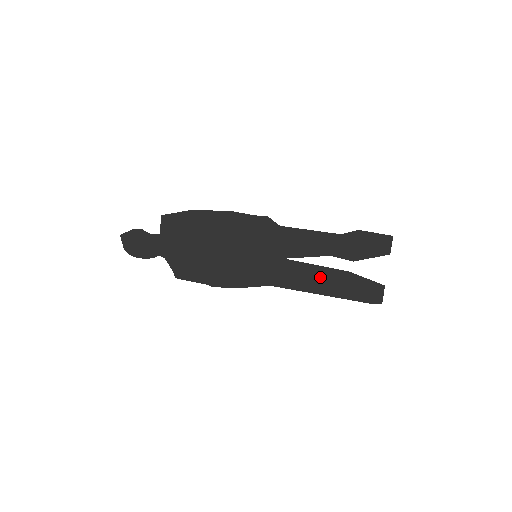
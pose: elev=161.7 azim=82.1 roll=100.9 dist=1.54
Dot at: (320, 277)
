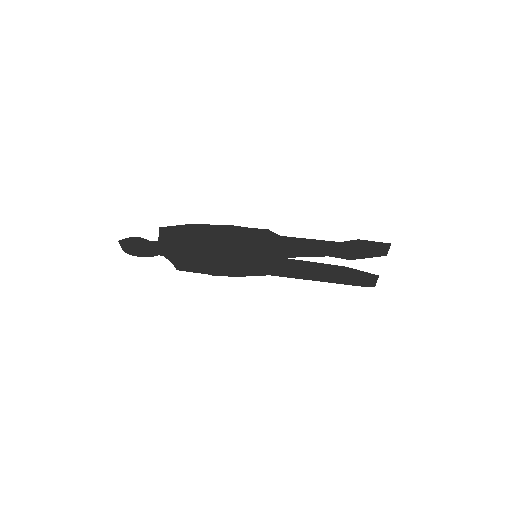
Dot at: (318, 270)
